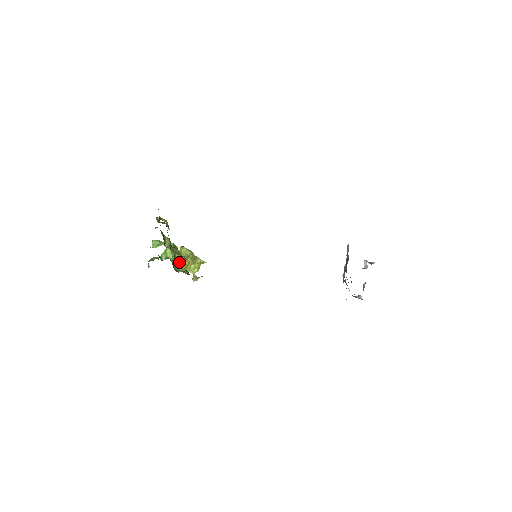
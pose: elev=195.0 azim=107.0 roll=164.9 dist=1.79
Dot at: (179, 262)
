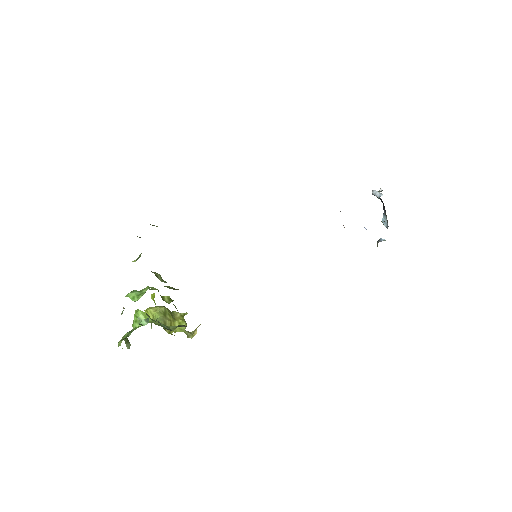
Dot at: occluded
